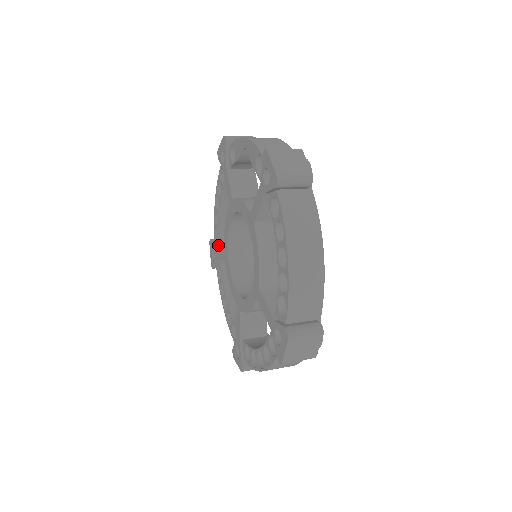
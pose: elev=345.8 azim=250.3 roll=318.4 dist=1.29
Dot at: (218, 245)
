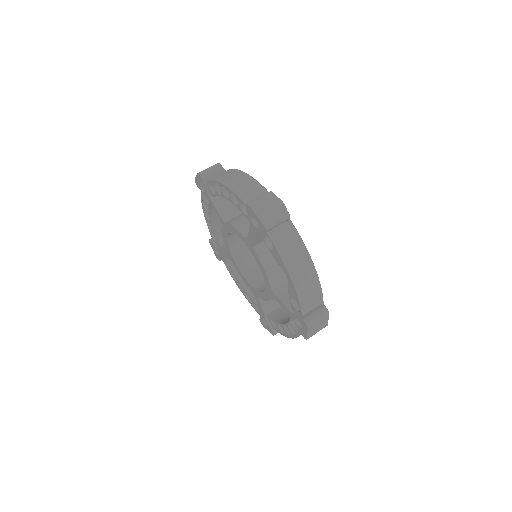
Dot at: (212, 196)
